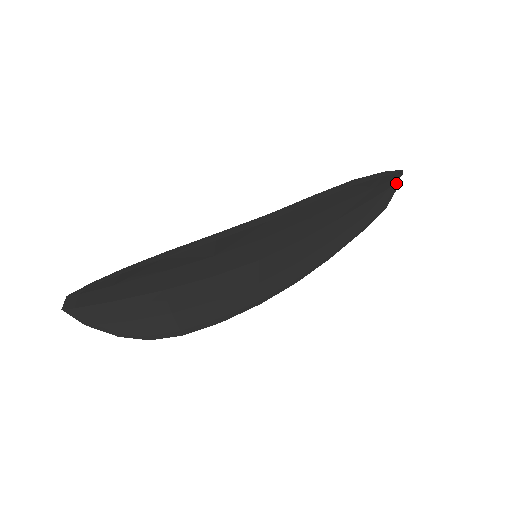
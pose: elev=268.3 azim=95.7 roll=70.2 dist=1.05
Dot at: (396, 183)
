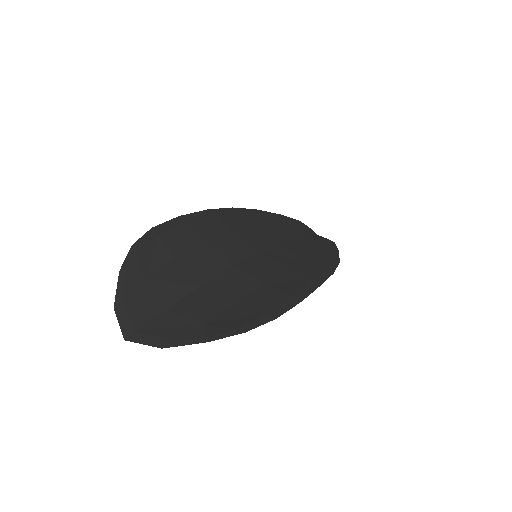
Dot at: occluded
